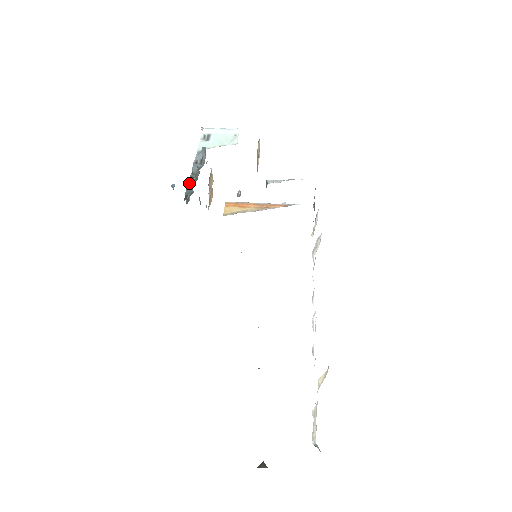
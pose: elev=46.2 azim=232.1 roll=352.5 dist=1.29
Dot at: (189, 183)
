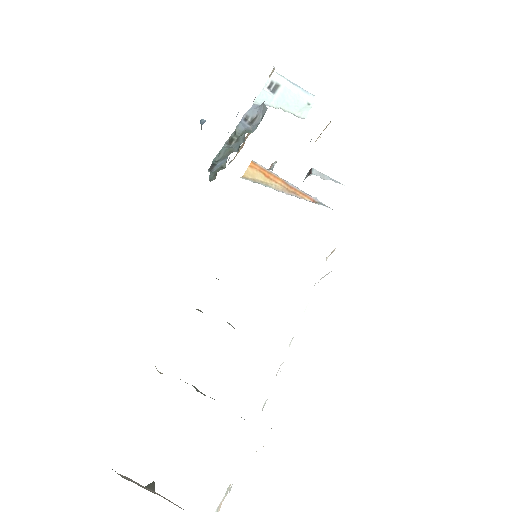
Dot at: (225, 146)
